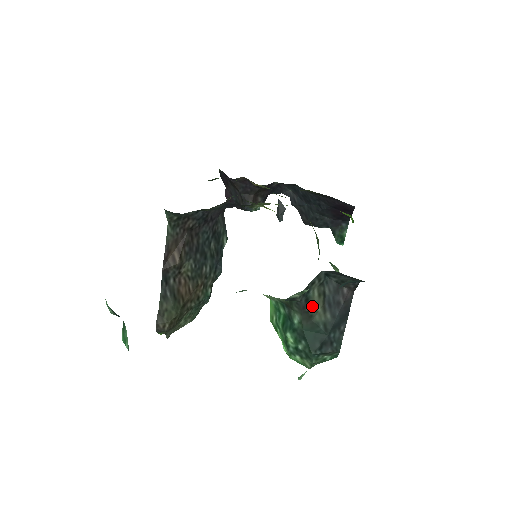
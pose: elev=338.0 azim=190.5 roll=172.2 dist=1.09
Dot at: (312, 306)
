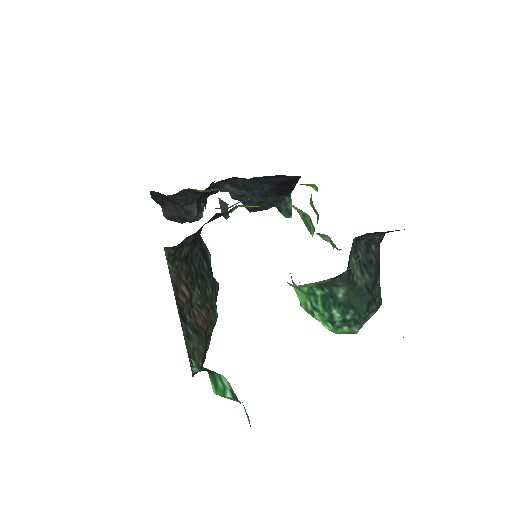
Dot at: (354, 274)
